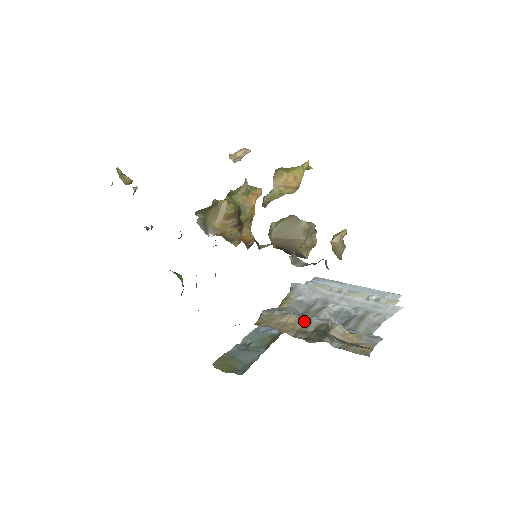
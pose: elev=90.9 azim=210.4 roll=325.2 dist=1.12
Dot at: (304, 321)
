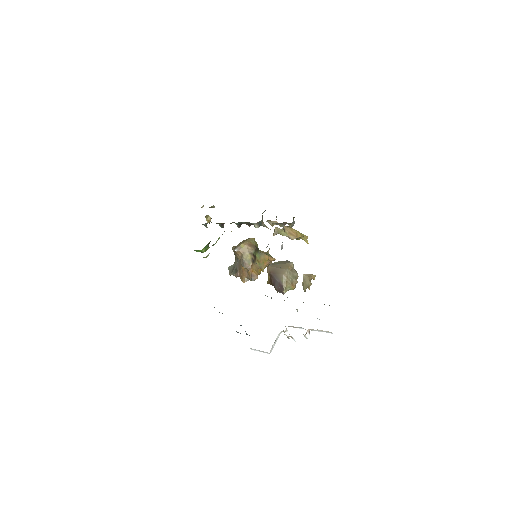
Dot at: occluded
